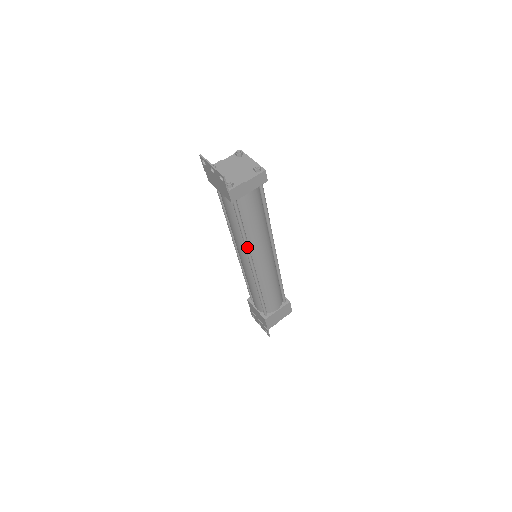
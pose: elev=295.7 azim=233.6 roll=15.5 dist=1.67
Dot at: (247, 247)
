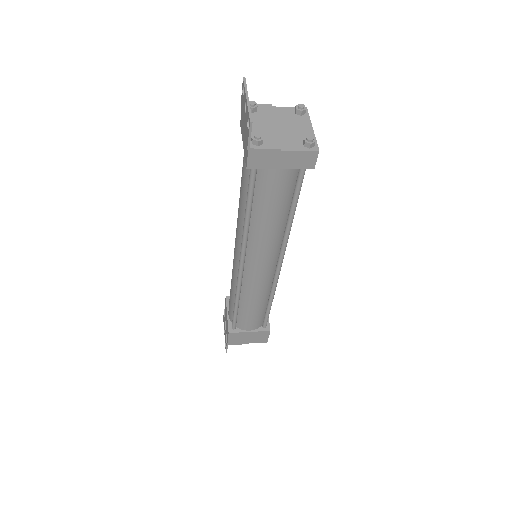
Dot at: (244, 239)
